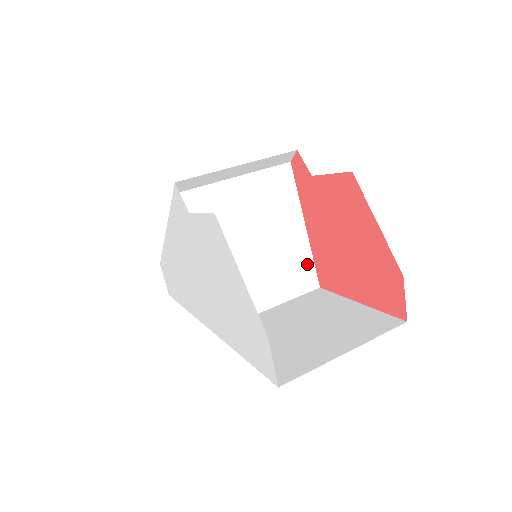
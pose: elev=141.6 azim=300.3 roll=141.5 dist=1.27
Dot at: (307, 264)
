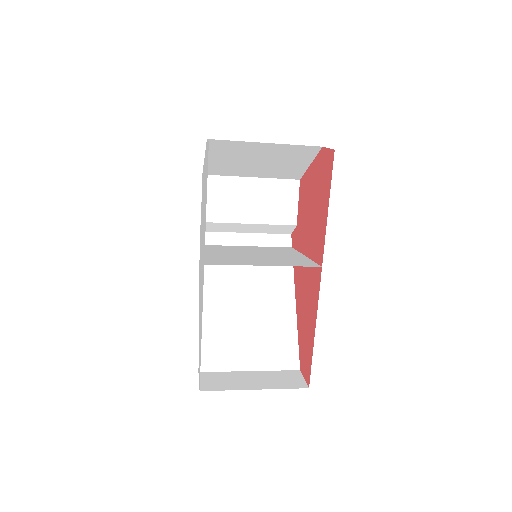
Dot at: (307, 262)
